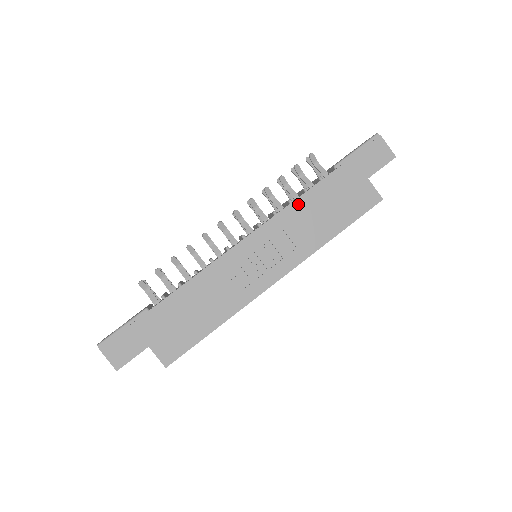
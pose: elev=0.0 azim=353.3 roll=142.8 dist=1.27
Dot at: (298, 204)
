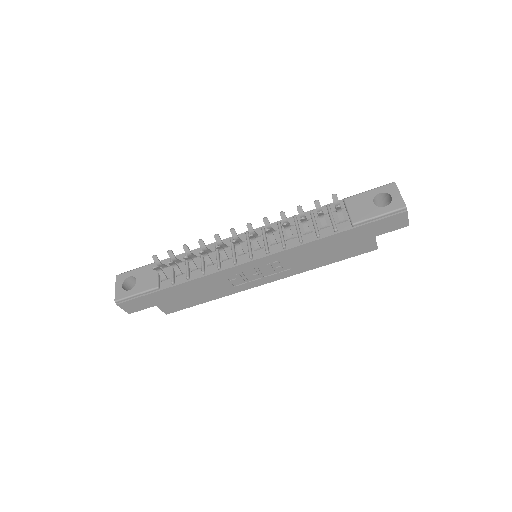
Dot at: (307, 246)
